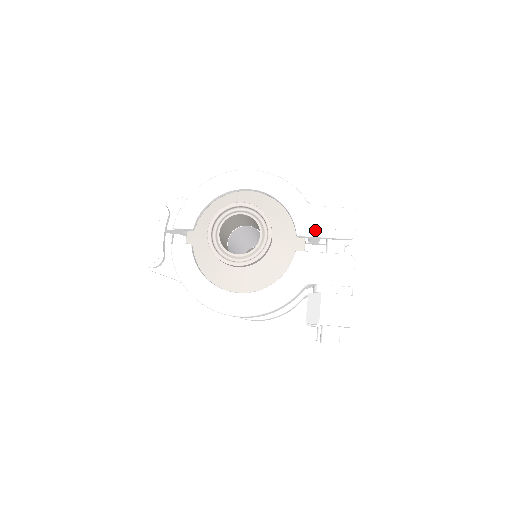
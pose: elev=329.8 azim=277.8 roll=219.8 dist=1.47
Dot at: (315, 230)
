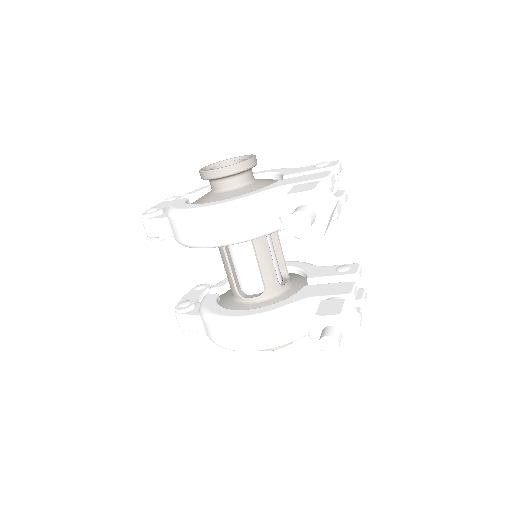
Dot at: (300, 172)
